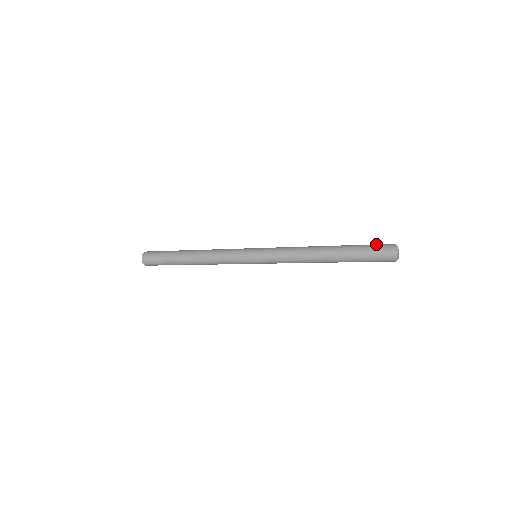
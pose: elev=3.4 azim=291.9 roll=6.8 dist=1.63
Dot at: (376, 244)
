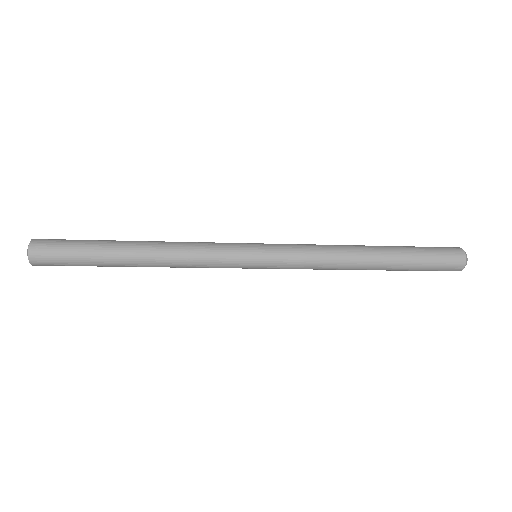
Dot at: (437, 247)
